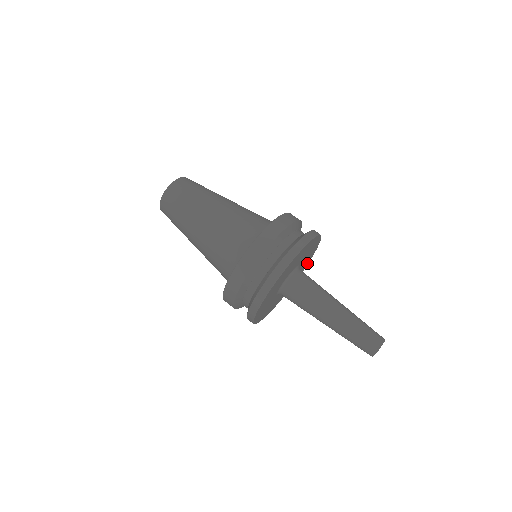
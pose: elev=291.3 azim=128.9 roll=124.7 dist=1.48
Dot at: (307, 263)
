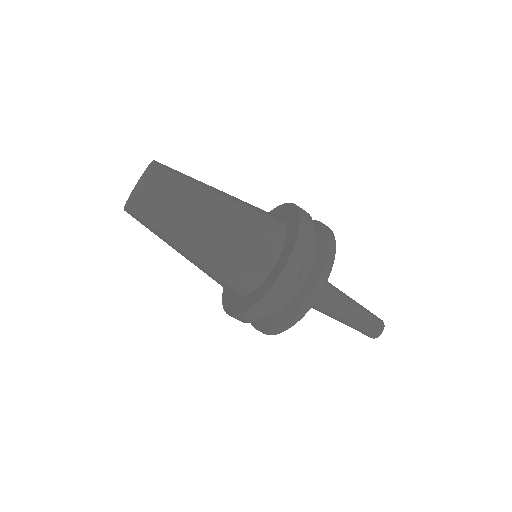
Dot at: occluded
